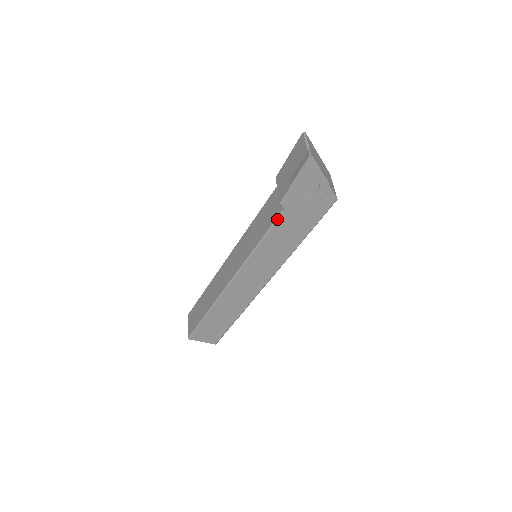
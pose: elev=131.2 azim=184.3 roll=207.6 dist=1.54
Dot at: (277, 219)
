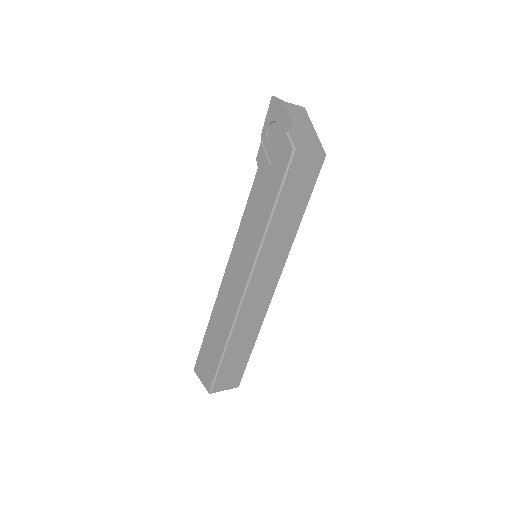
Dot at: (254, 180)
